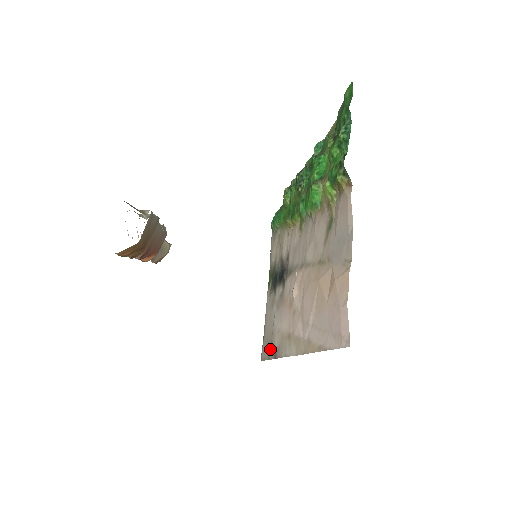
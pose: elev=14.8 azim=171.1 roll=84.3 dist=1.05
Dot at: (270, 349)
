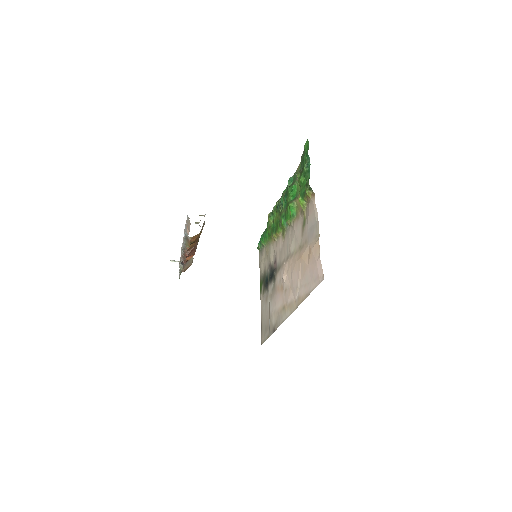
Dot at: (269, 329)
